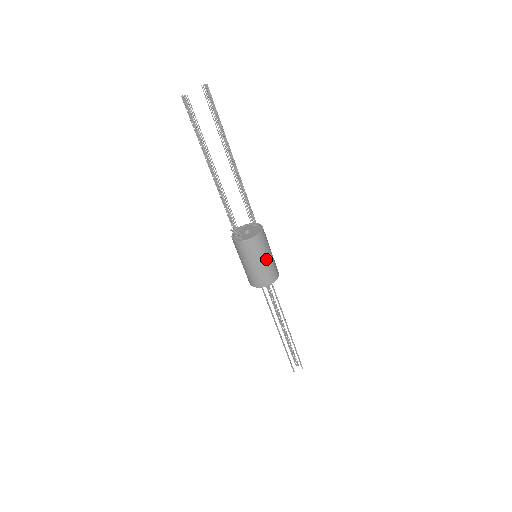
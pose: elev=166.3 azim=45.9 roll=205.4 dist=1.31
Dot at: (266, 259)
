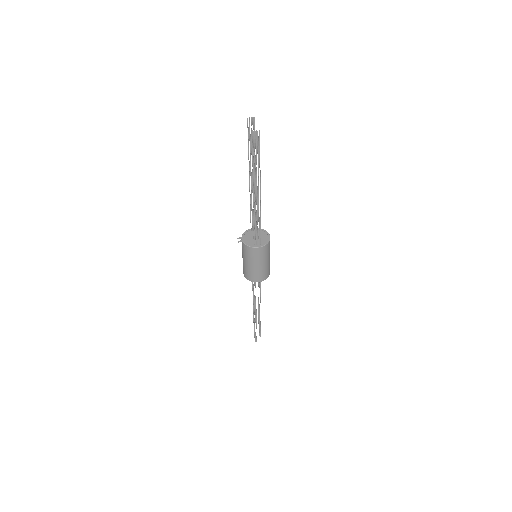
Dot at: occluded
